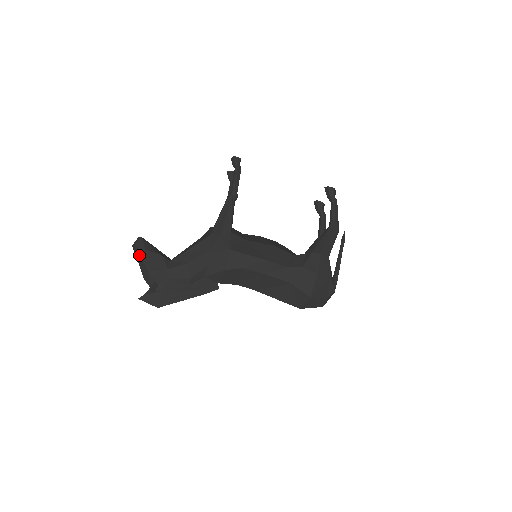
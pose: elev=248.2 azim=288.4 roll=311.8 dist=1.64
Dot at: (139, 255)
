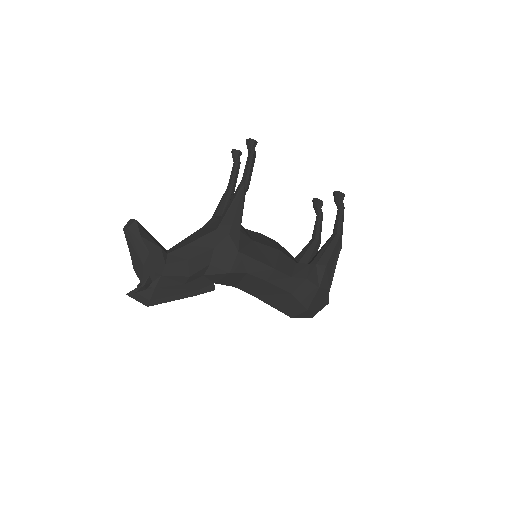
Dot at: (132, 242)
